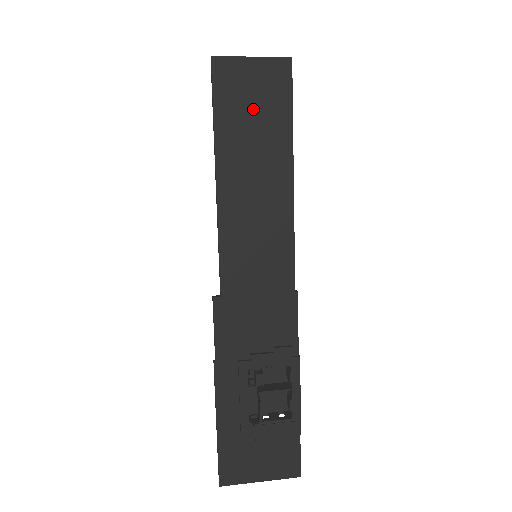
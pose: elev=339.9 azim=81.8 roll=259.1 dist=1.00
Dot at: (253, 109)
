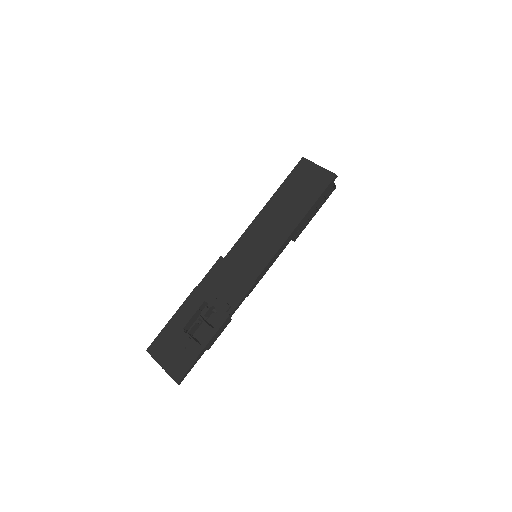
Dot at: (303, 187)
